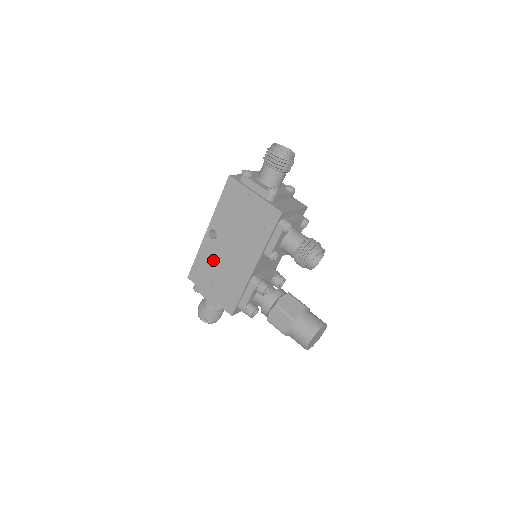
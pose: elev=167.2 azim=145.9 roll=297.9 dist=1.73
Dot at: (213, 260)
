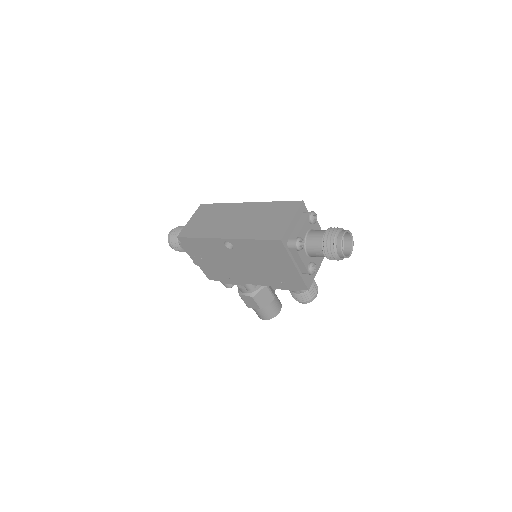
Dot at: (215, 253)
